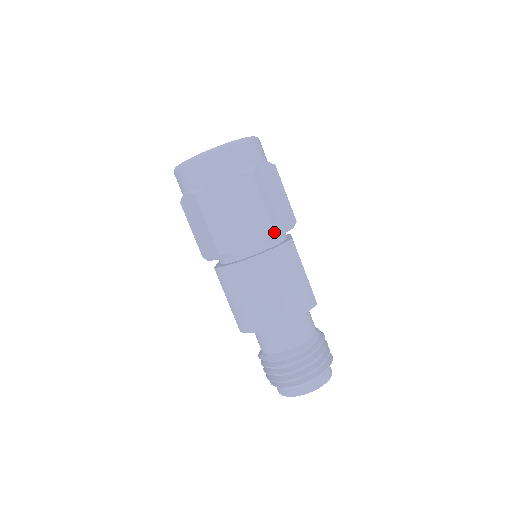
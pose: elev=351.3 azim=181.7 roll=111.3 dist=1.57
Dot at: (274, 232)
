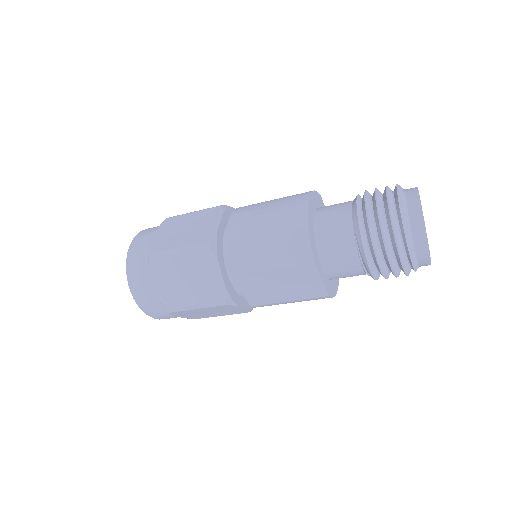
Dot at: (222, 205)
